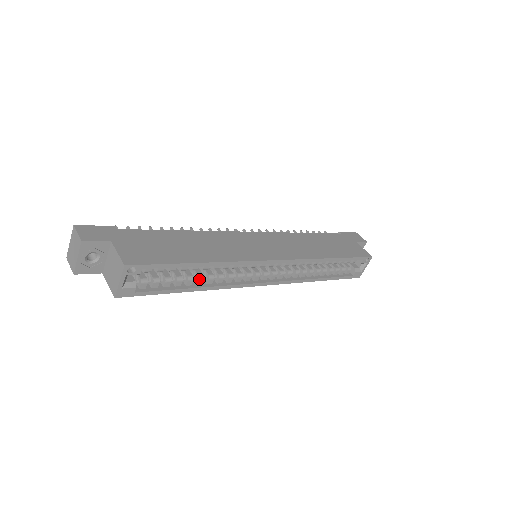
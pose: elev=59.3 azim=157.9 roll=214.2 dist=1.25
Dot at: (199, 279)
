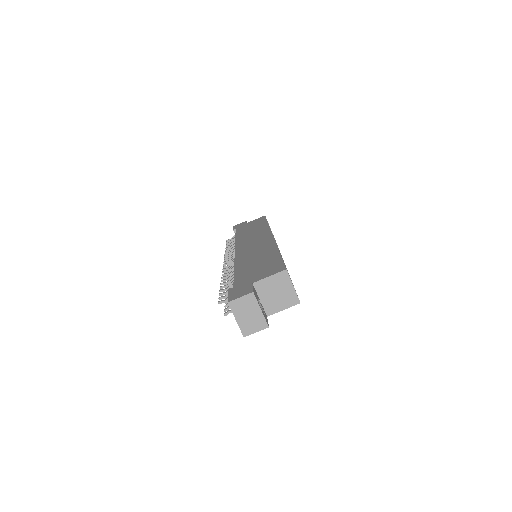
Dot at: occluded
